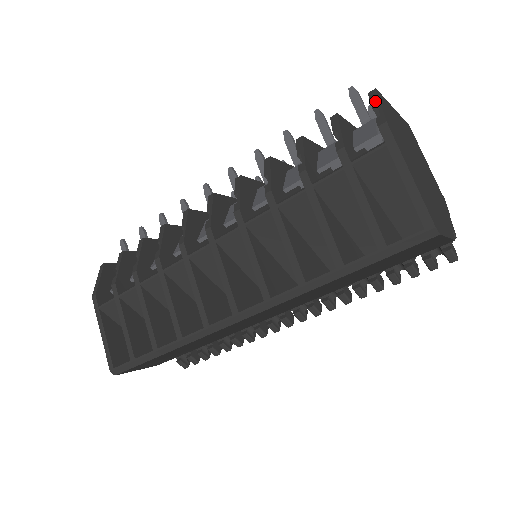
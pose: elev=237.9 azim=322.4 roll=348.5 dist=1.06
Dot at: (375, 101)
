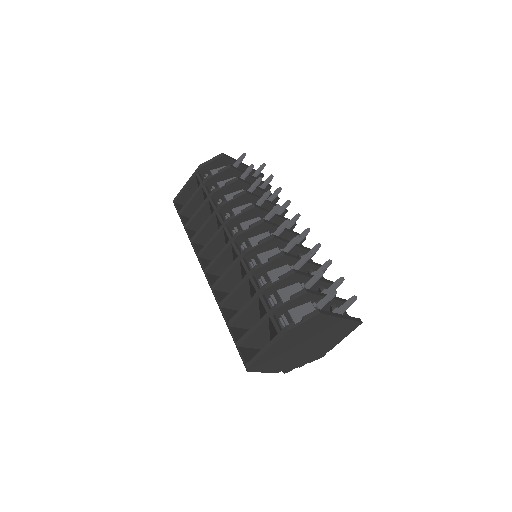
Dot at: (308, 317)
